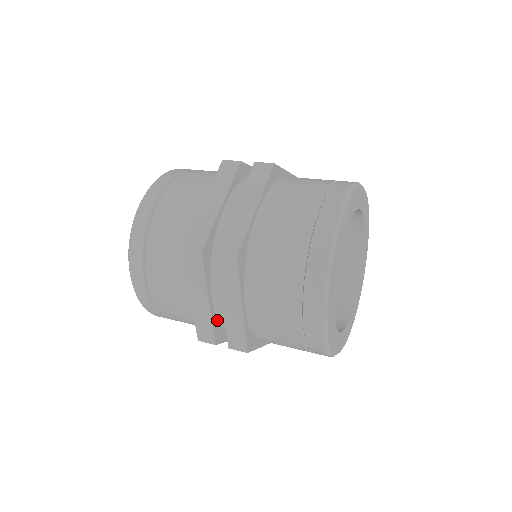
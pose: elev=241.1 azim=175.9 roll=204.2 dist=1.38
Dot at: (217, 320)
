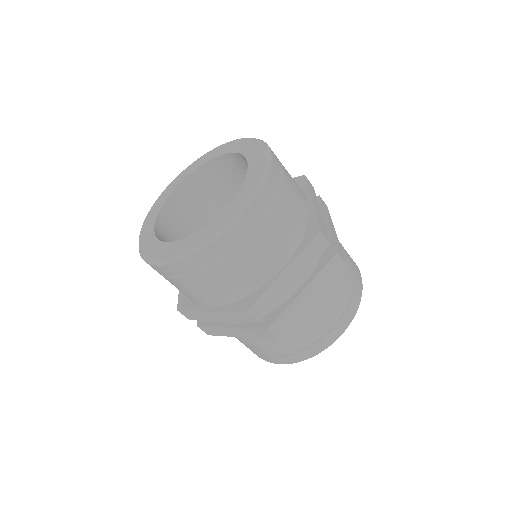
Dot at: occluded
